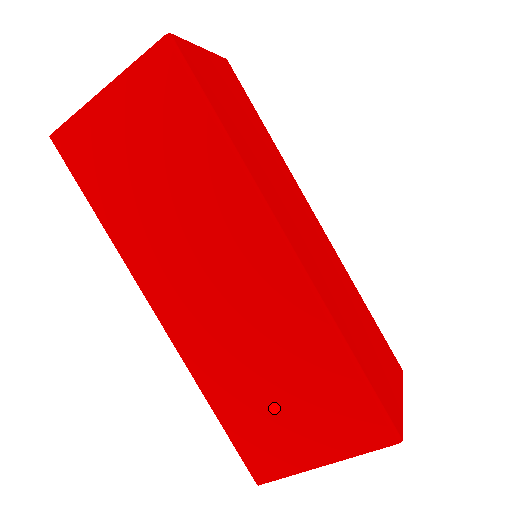
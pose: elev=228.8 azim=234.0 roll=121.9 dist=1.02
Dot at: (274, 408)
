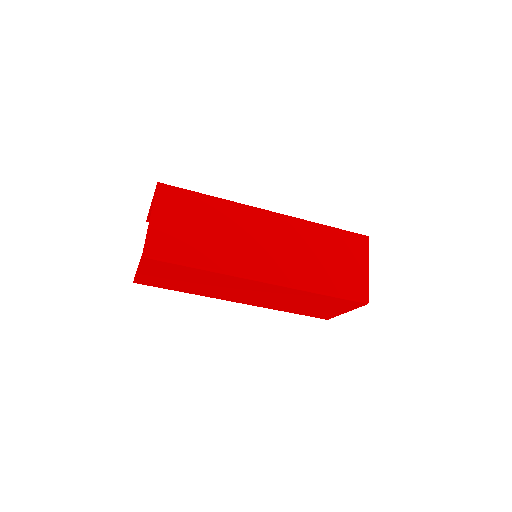
Dot at: (310, 308)
